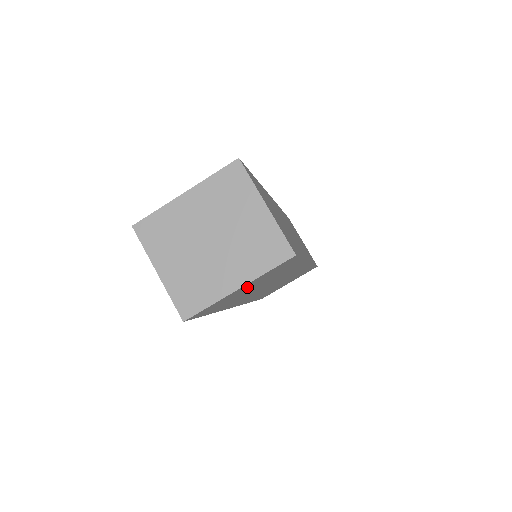
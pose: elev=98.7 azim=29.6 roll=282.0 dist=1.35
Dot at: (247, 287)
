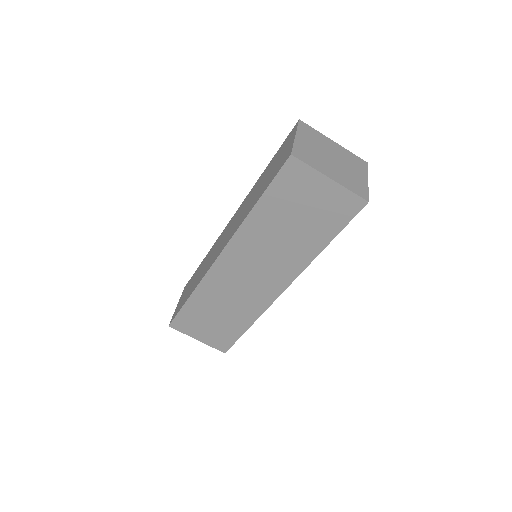
Dot at: (317, 197)
